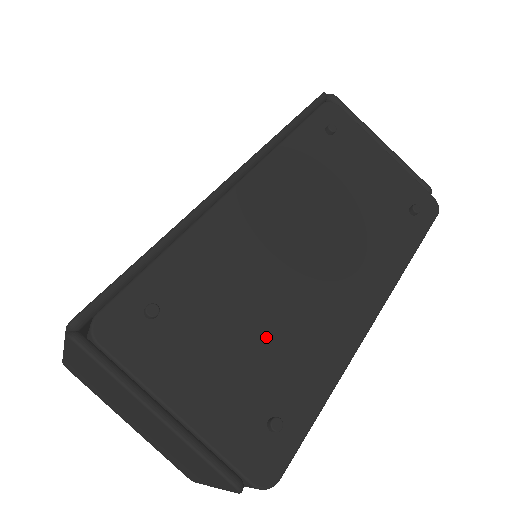
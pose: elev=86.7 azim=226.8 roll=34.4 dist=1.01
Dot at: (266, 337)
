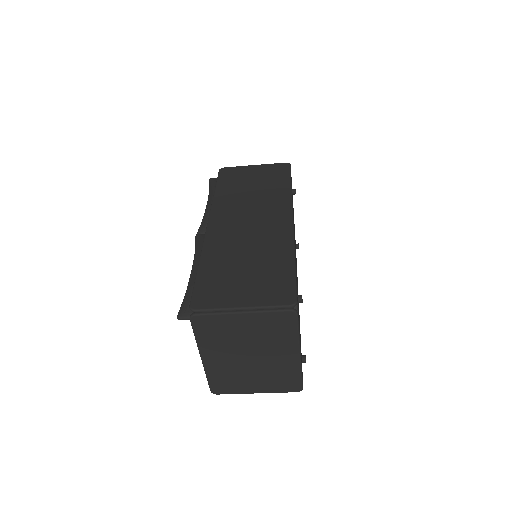
Dot at: occluded
